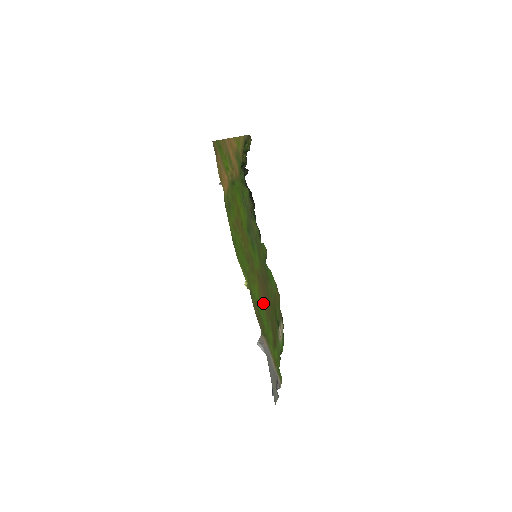
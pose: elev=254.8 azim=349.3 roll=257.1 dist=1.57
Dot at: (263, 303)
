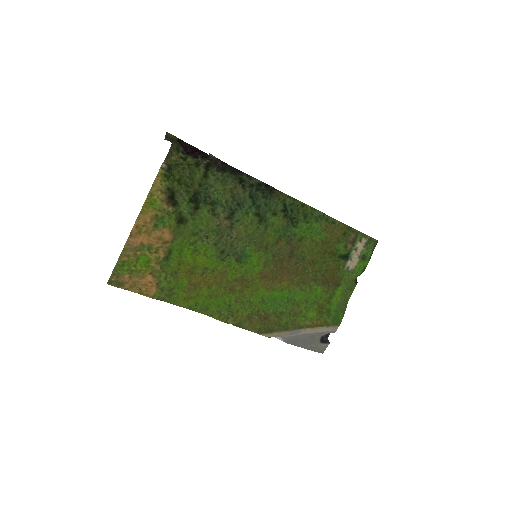
Dot at: (285, 286)
